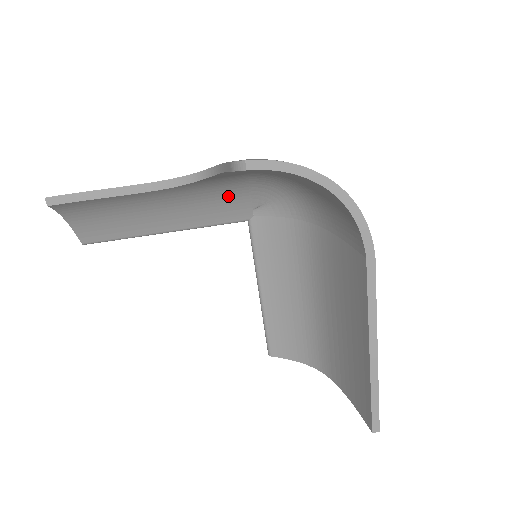
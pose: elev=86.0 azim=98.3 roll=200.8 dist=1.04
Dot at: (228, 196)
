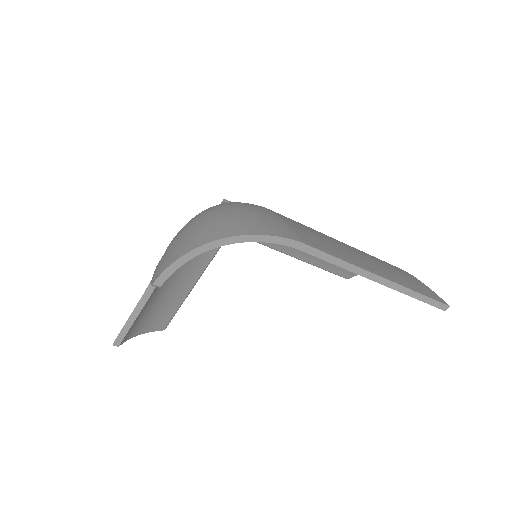
Dot at: occluded
